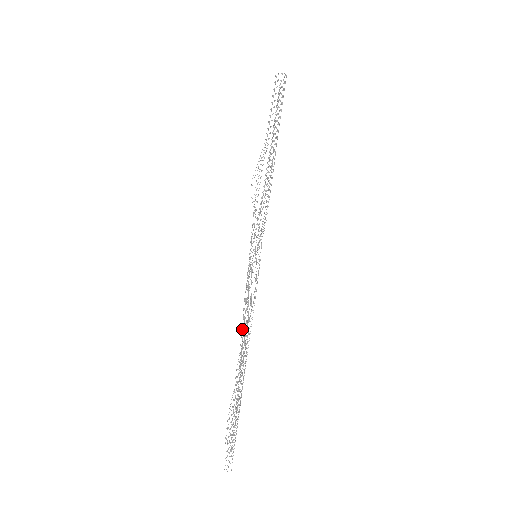
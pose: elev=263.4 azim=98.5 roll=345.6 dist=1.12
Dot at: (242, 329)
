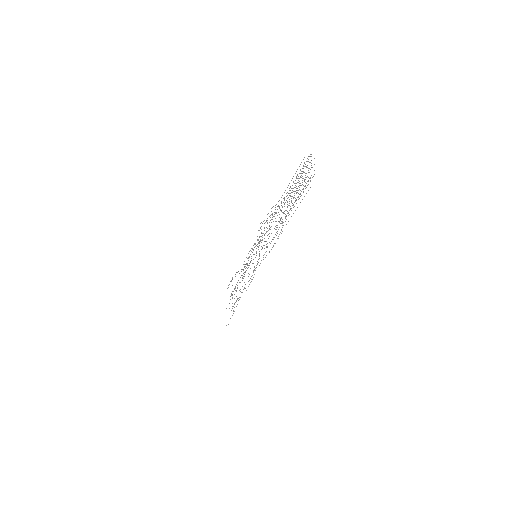
Dot at: occluded
